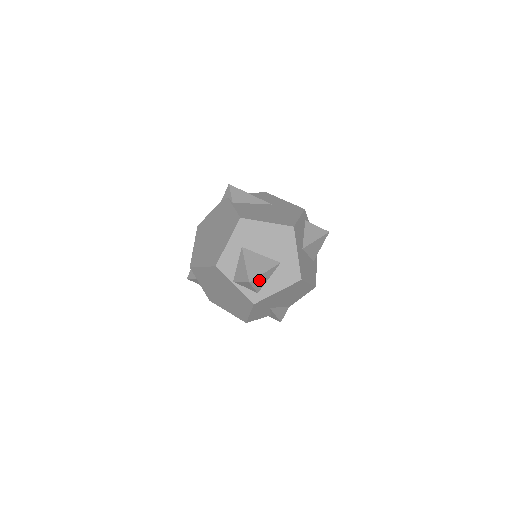
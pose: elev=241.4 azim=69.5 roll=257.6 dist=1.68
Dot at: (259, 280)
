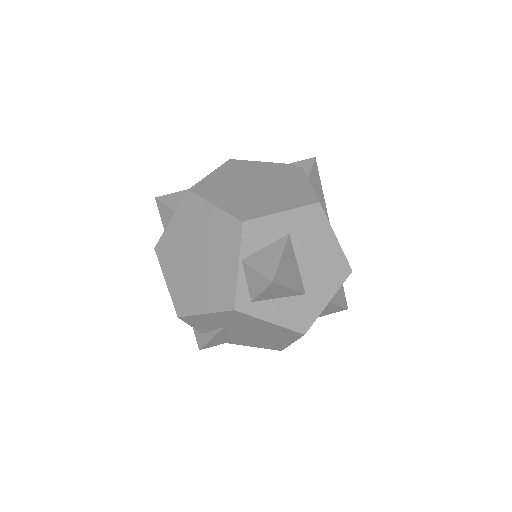
Dot at: (275, 290)
